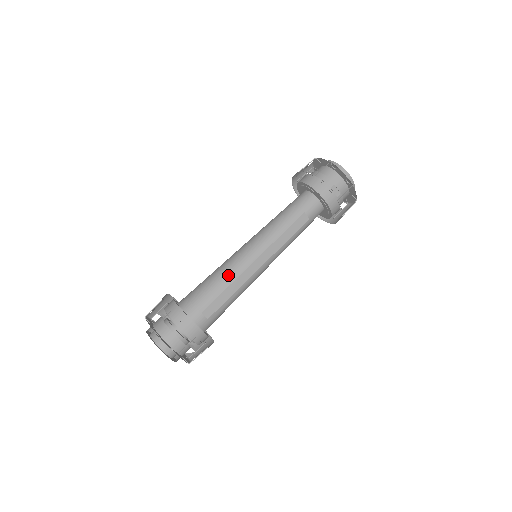
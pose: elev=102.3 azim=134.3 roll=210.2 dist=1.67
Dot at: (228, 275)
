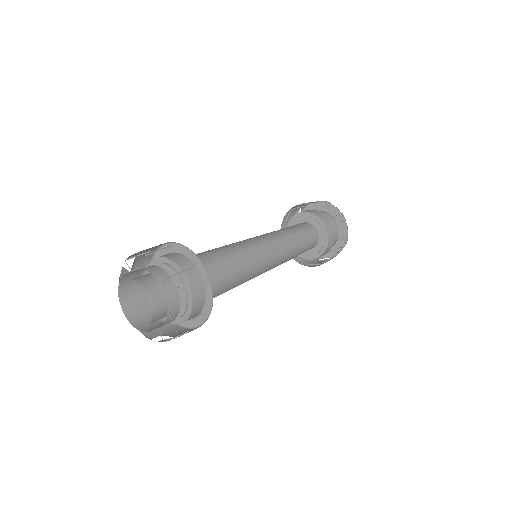
Dot at: (234, 248)
